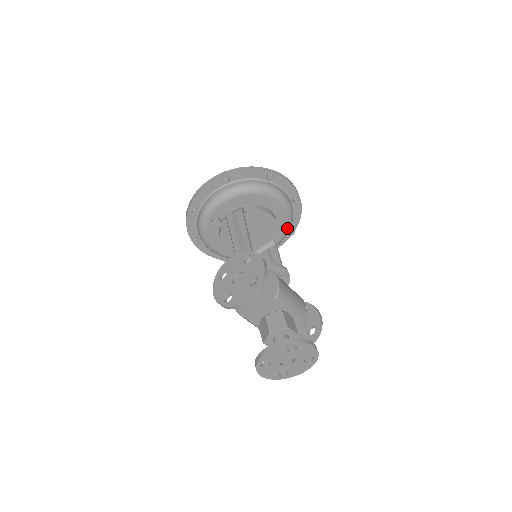
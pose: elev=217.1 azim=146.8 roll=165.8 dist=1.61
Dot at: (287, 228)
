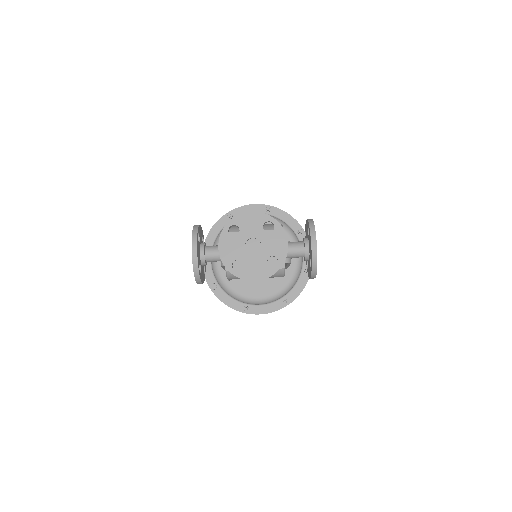
Dot at: (284, 229)
